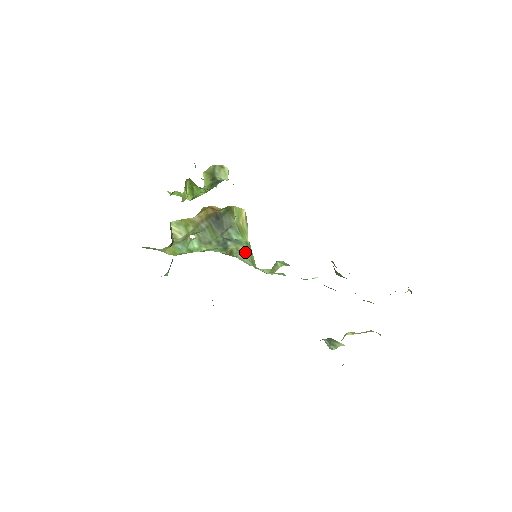
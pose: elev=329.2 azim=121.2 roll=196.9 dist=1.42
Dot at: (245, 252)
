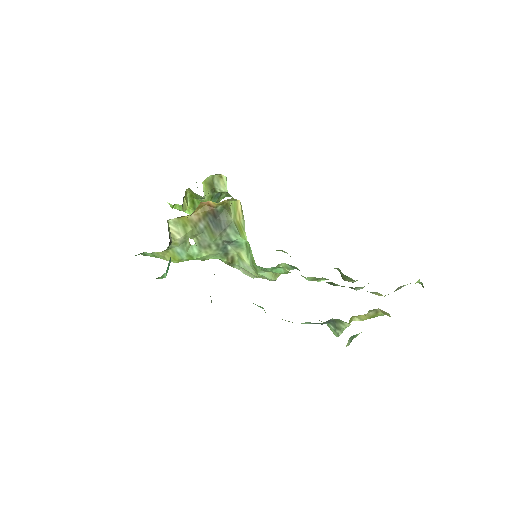
Dot at: (246, 257)
